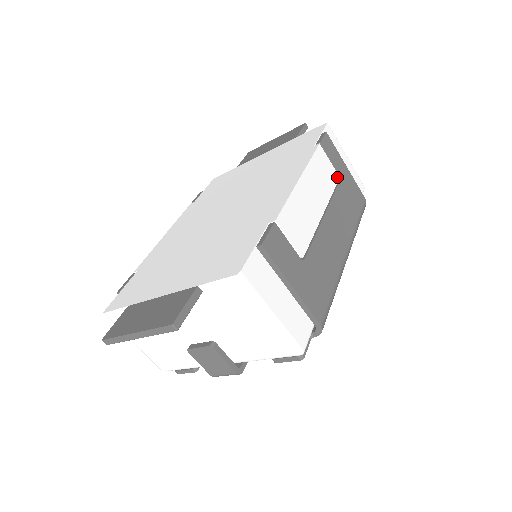
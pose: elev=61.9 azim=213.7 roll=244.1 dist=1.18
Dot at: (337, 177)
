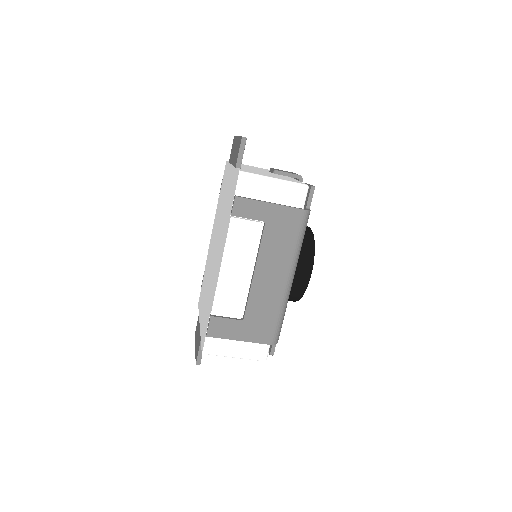
Dot at: (260, 226)
